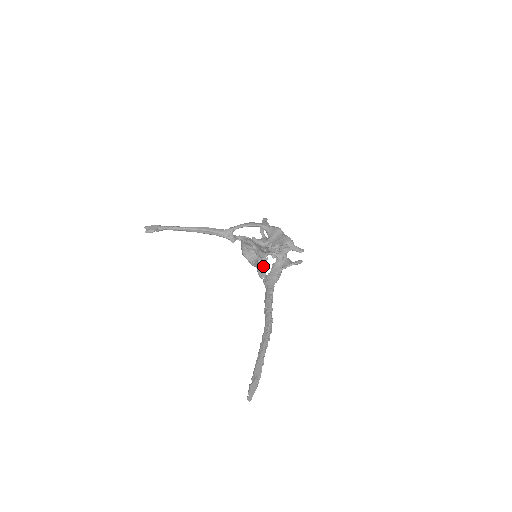
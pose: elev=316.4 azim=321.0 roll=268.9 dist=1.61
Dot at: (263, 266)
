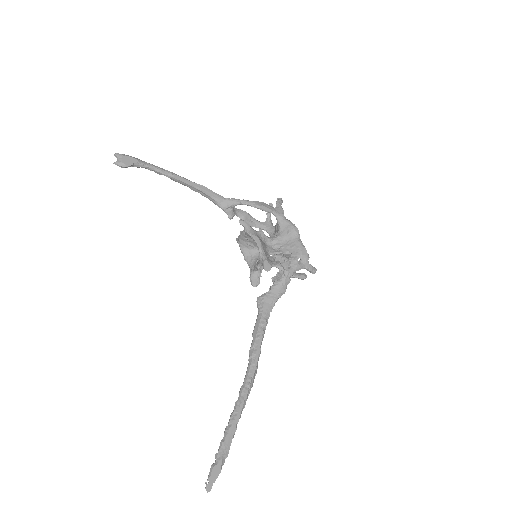
Dot at: (260, 270)
